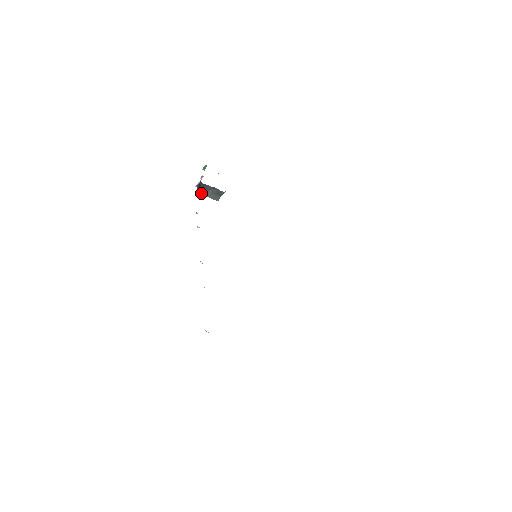
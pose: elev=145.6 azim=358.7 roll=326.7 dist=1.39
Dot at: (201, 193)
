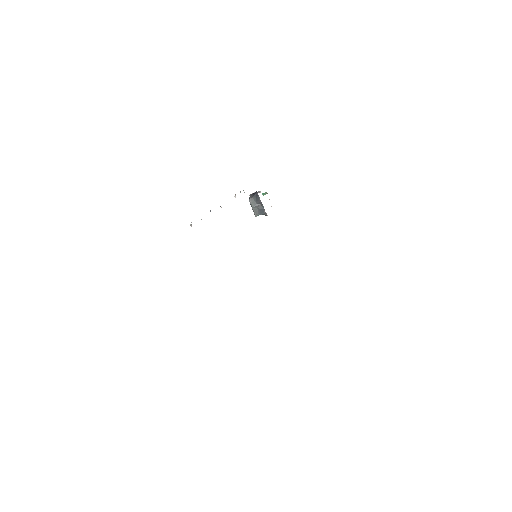
Dot at: (250, 200)
